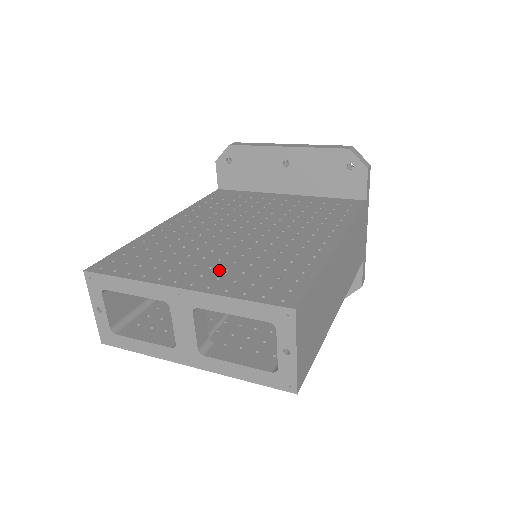
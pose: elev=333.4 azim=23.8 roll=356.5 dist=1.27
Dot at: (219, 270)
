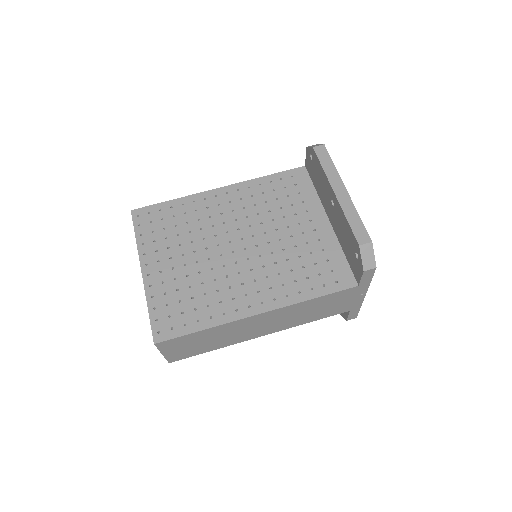
Dot at: (173, 275)
